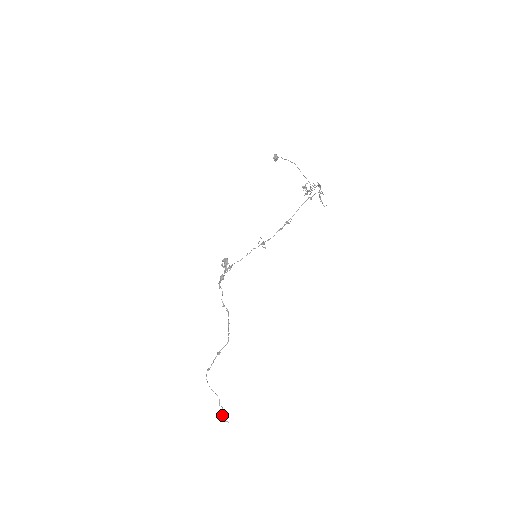
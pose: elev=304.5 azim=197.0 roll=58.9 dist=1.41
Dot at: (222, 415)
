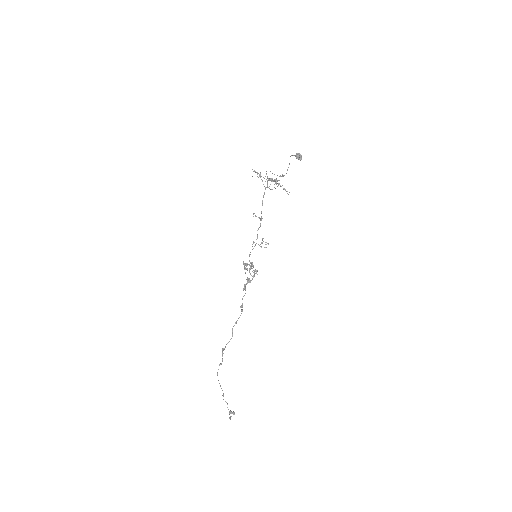
Dot at: (229, 411)
